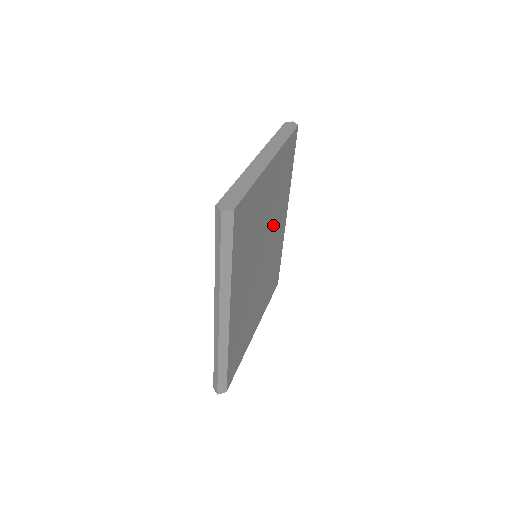
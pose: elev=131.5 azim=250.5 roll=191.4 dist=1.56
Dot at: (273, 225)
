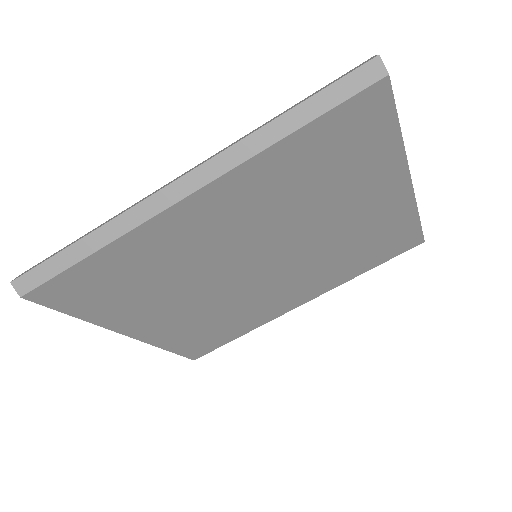
Dot at: (302, 266)
